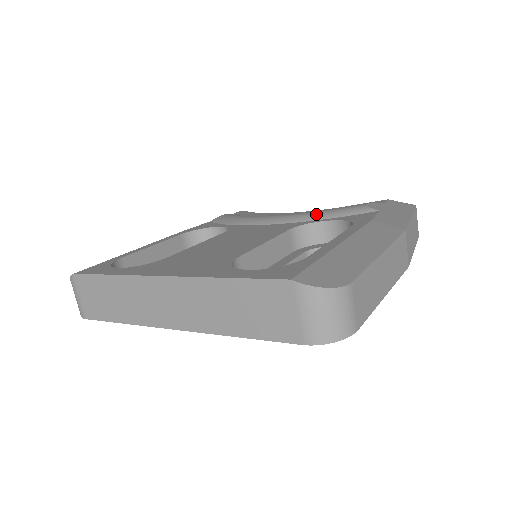
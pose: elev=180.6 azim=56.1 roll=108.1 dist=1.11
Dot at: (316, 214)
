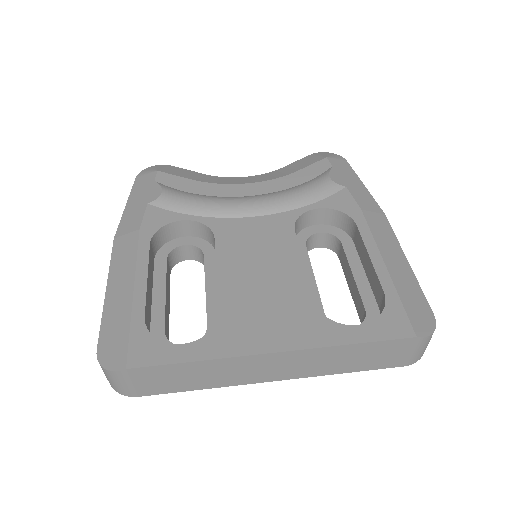
Dot at: (297, 199)
